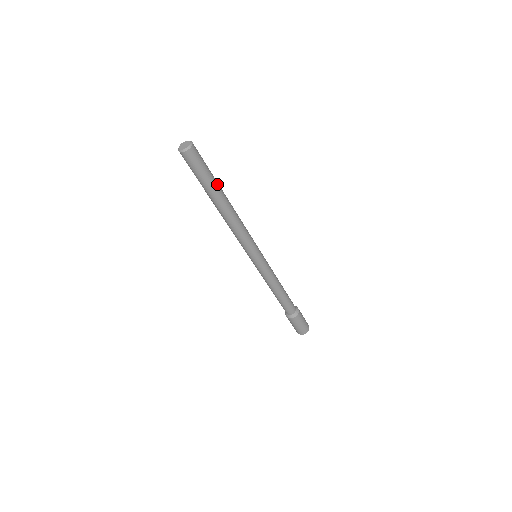
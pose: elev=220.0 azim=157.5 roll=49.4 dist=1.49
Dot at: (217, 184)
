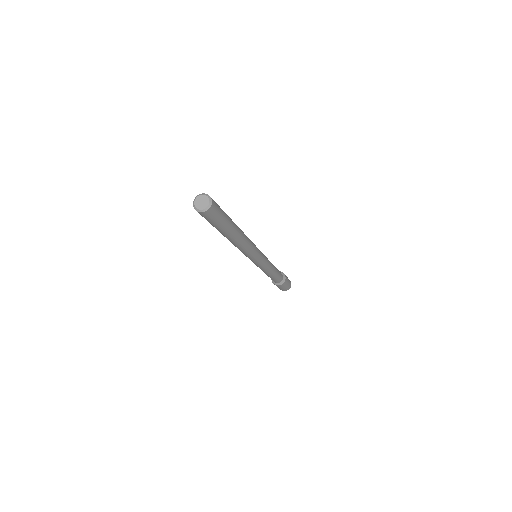
Dot at: (230, 228)
